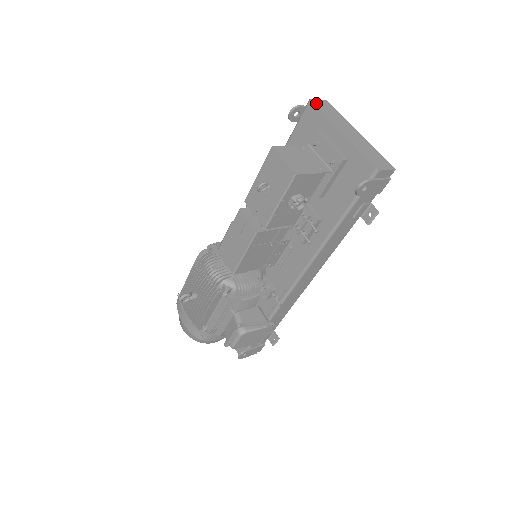
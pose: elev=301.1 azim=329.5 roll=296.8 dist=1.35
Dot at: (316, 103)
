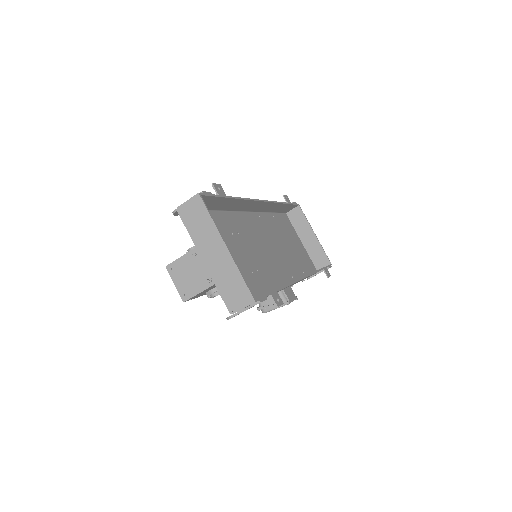
Dot at: (183, 212)
